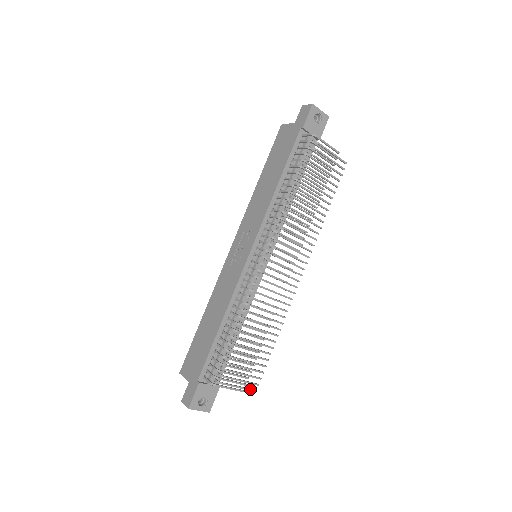
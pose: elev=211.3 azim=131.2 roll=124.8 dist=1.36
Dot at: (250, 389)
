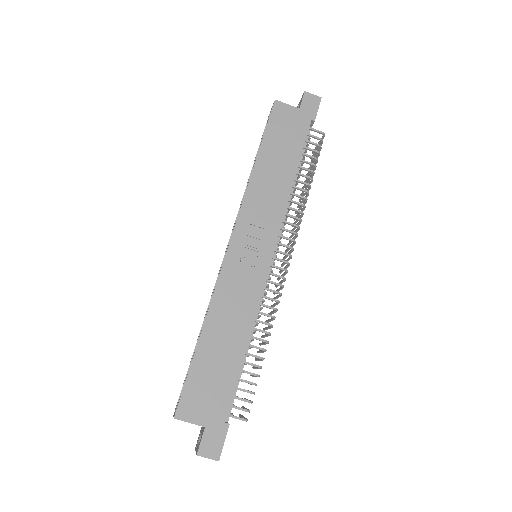
Dot at: occluded
